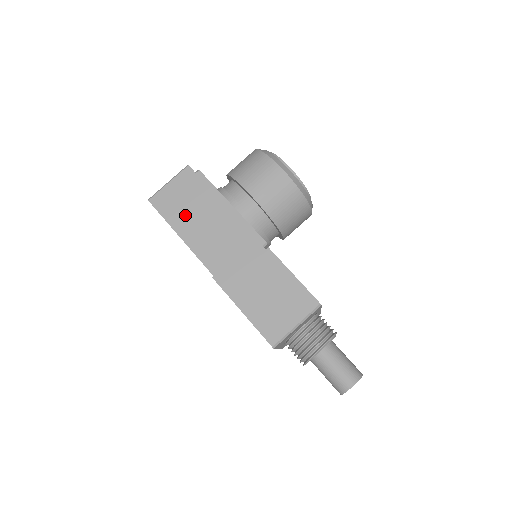
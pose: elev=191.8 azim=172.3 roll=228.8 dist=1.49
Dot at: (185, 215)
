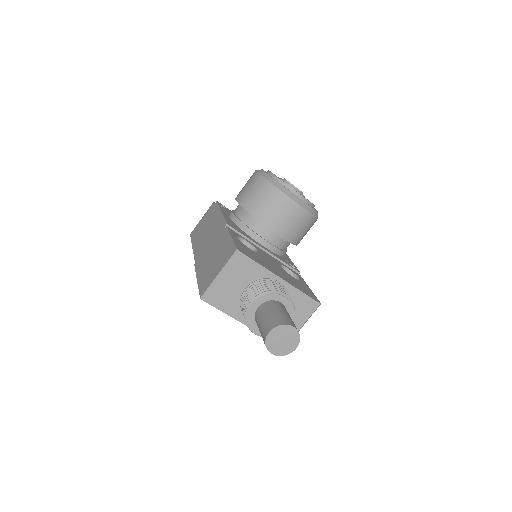
Dot at: (200, 232)
